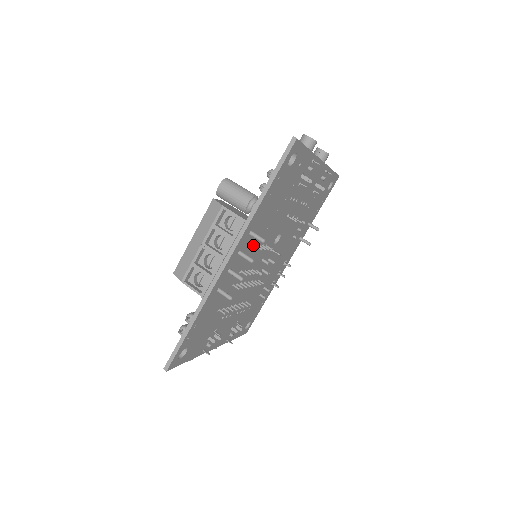
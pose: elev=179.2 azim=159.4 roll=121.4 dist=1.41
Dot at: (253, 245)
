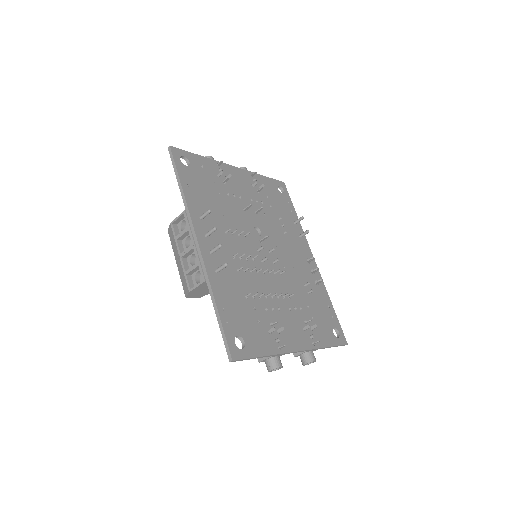
Dot at: (222, 232)
